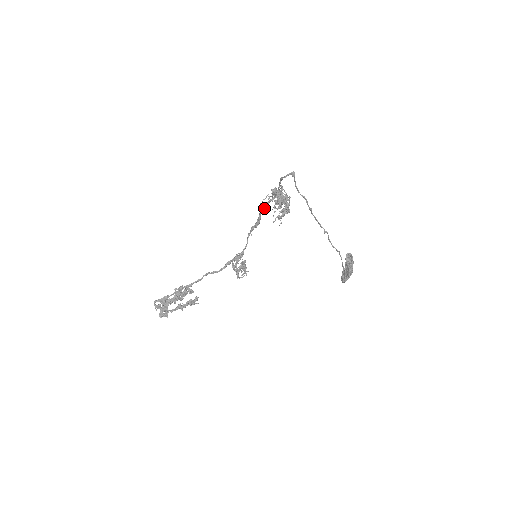
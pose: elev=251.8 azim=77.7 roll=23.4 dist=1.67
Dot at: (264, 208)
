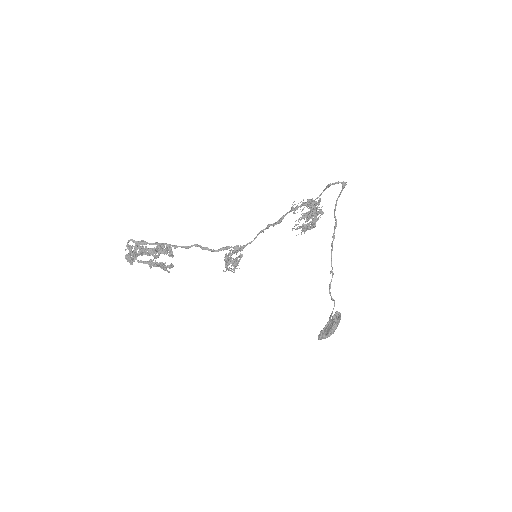
Dot at: (294, 209)
